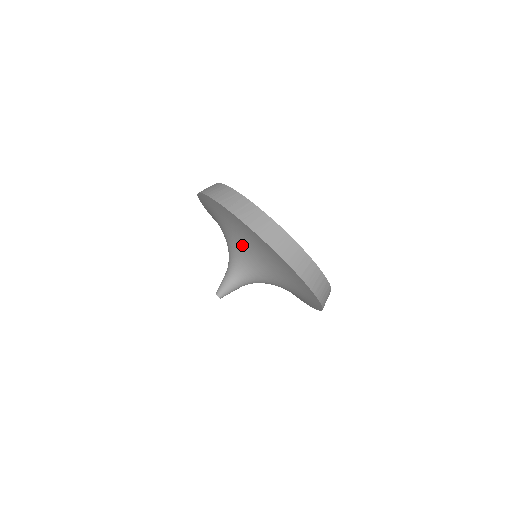
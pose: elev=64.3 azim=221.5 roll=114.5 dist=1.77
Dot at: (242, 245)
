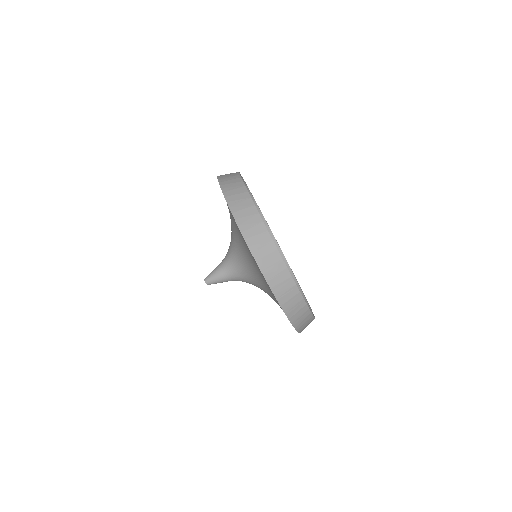
Dot at: (256, 277)
